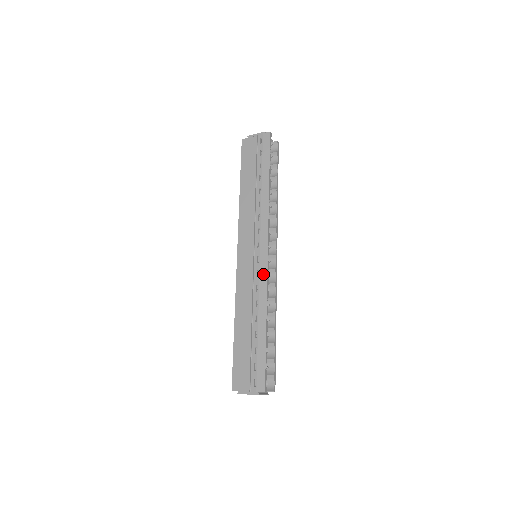
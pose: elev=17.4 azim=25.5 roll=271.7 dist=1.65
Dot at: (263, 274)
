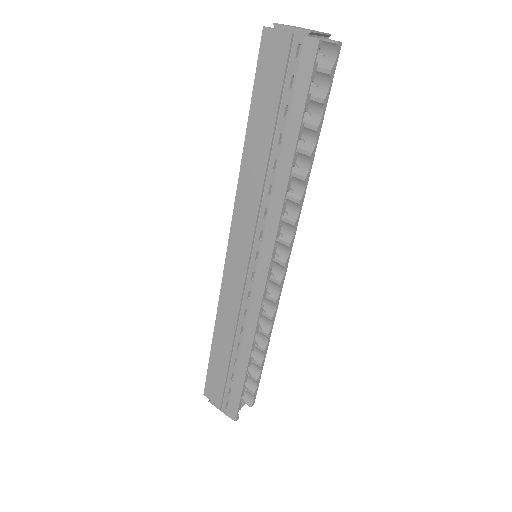
Dot at: (255, 303)
